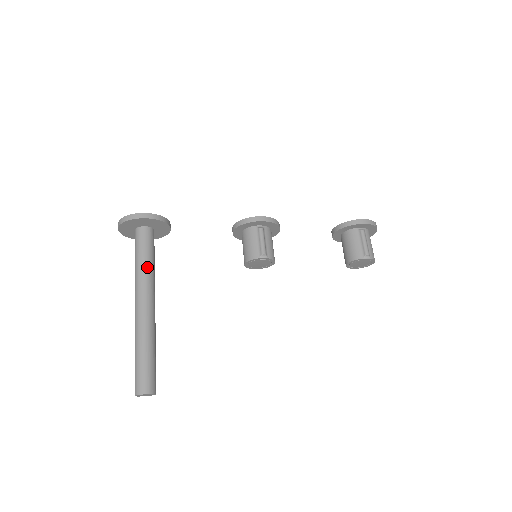
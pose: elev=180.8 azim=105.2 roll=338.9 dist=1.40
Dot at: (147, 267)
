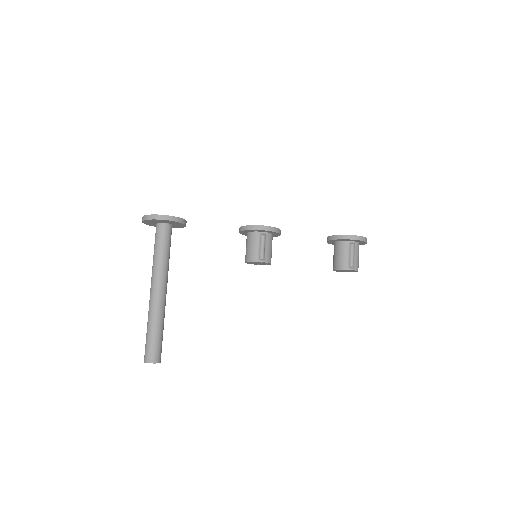
Dot at: (163, 260)
